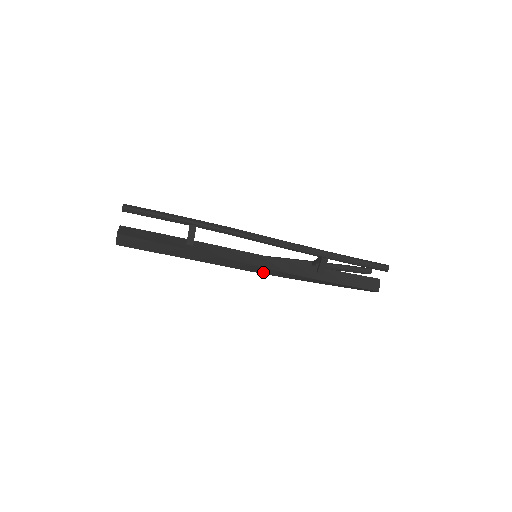
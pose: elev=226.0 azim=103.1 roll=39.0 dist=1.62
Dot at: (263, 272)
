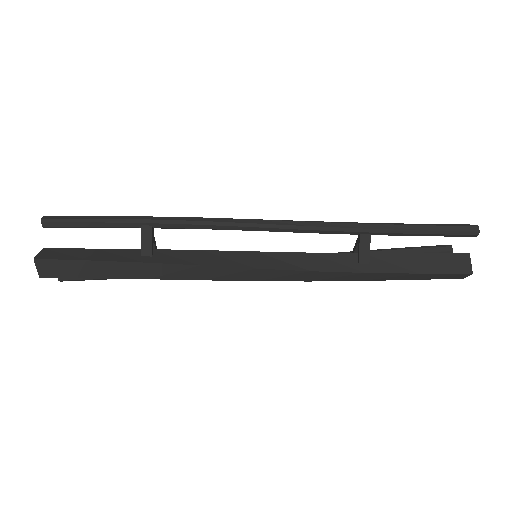
Dot at: (271, 278)
